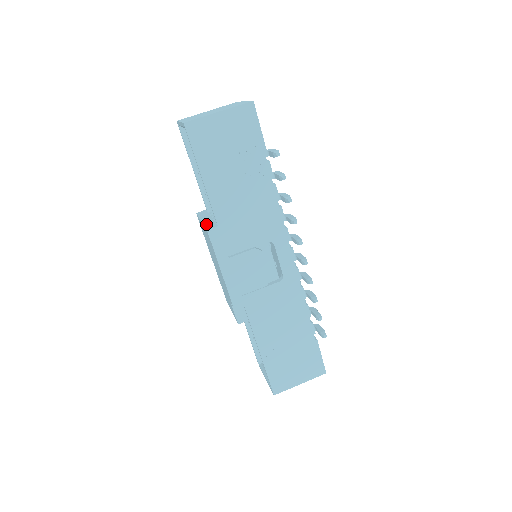
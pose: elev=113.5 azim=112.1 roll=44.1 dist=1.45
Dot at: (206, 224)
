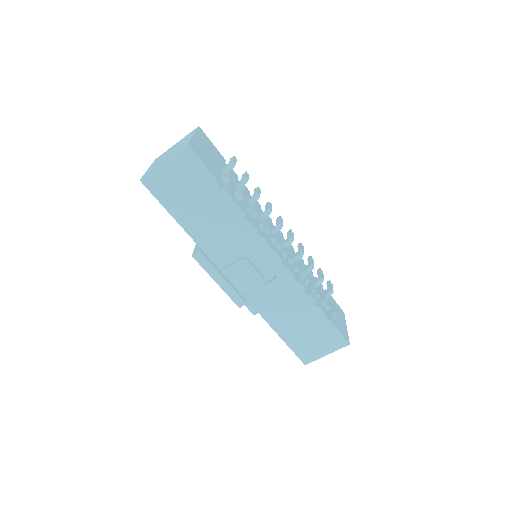
Dot at: (196, 246)
